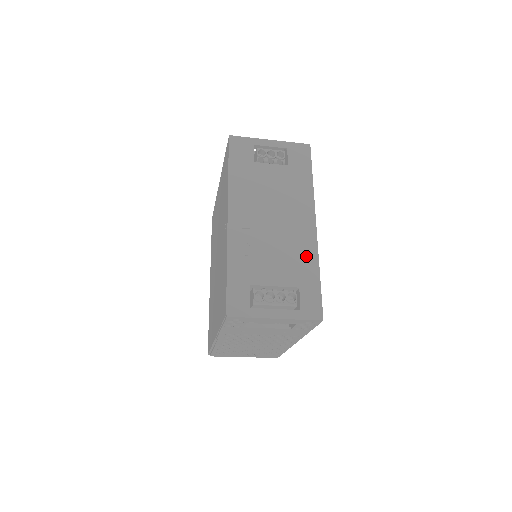
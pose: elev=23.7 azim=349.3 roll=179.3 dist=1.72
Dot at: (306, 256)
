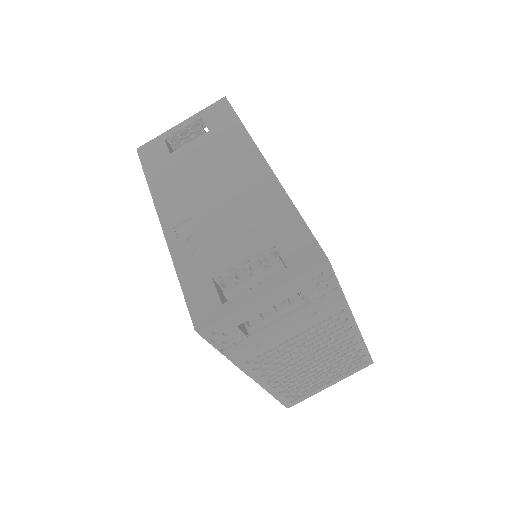
Dot at: (269, 202)
